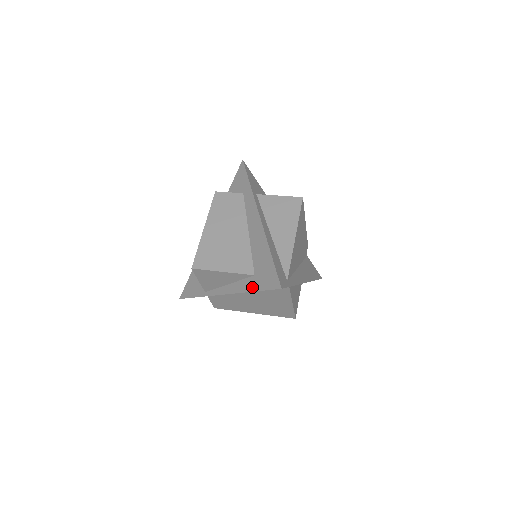
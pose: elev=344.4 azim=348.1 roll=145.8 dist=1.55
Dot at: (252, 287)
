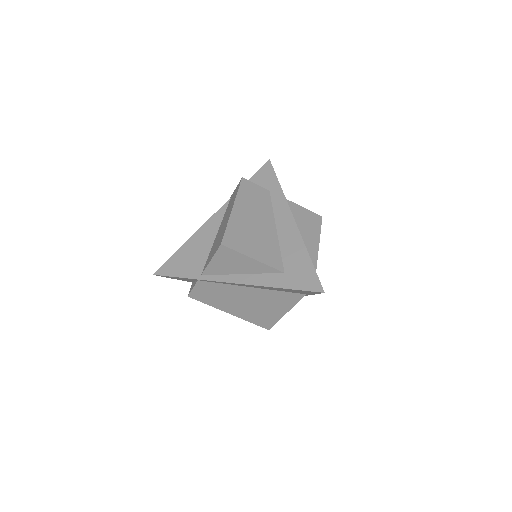
Dot at: (281, 283)
